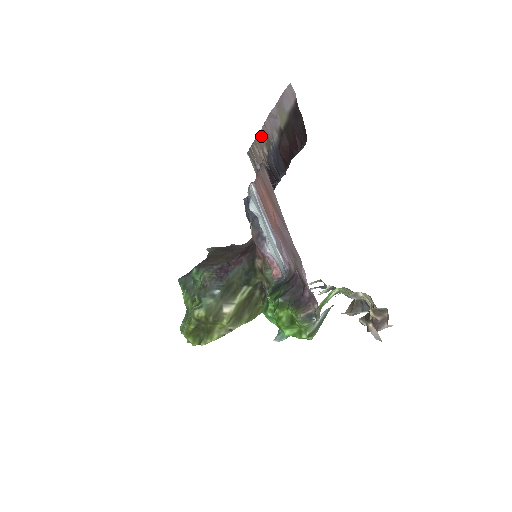
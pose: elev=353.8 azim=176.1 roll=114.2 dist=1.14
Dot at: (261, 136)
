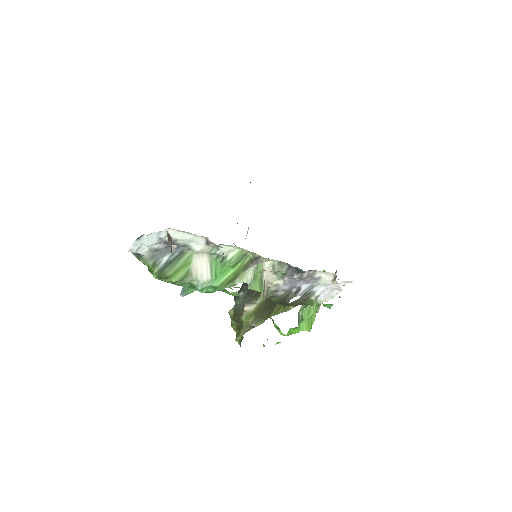
Dot at: occluded
